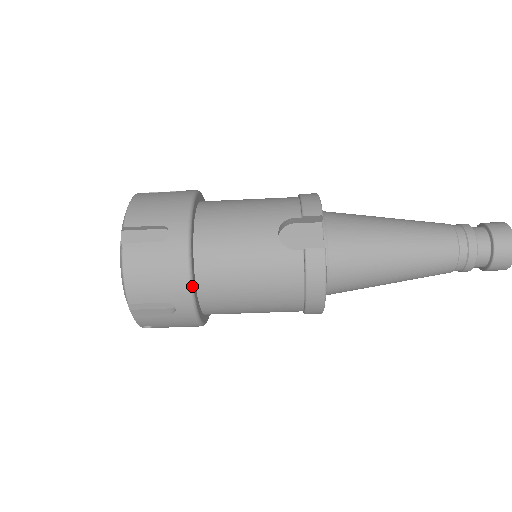
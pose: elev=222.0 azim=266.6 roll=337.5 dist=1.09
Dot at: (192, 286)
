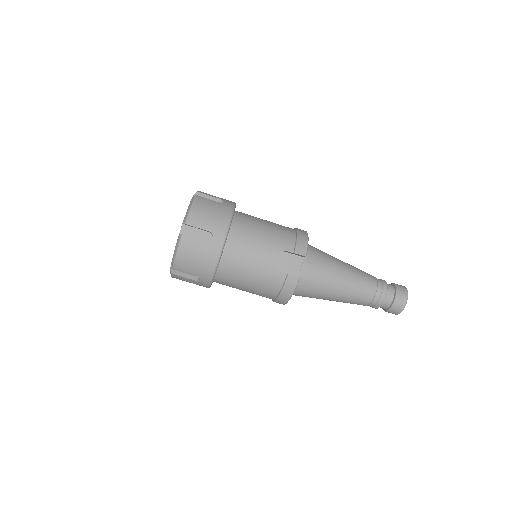
Dot at: (215, 272)
